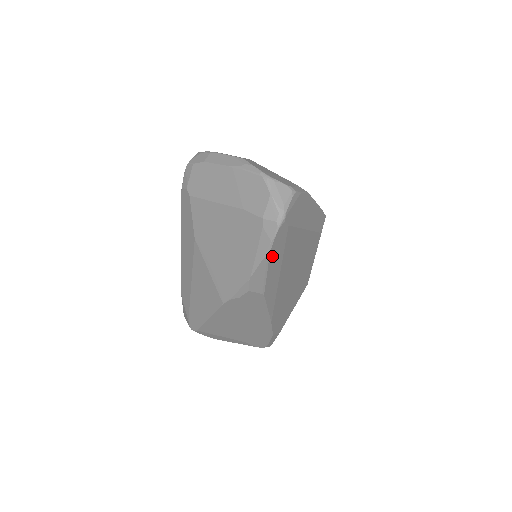
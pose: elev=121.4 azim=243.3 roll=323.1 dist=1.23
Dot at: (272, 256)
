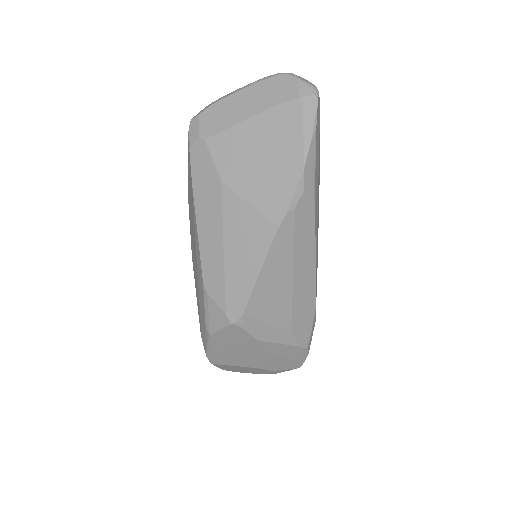
Dot at: (316, 139)
